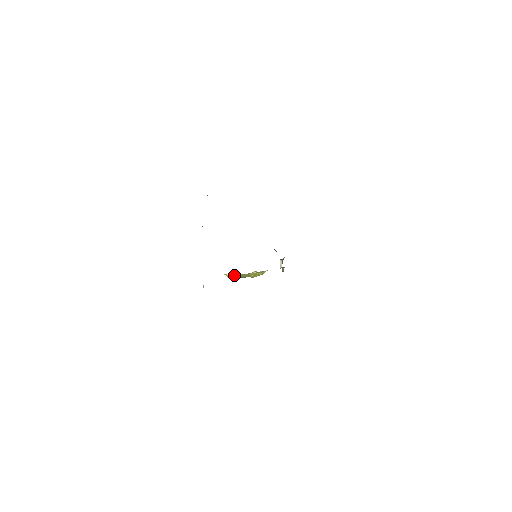
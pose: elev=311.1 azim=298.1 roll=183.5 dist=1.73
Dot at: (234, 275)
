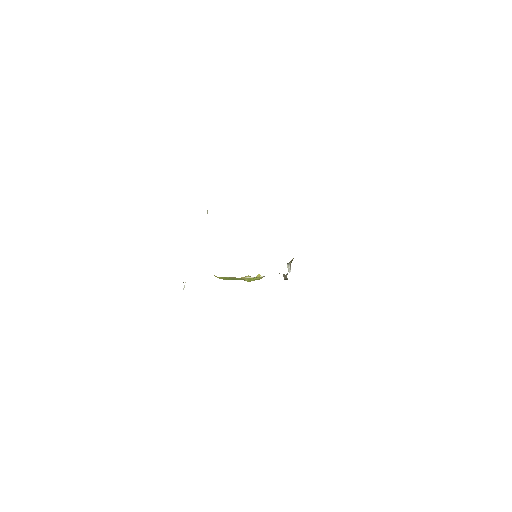
Dot at: (224, 277)
